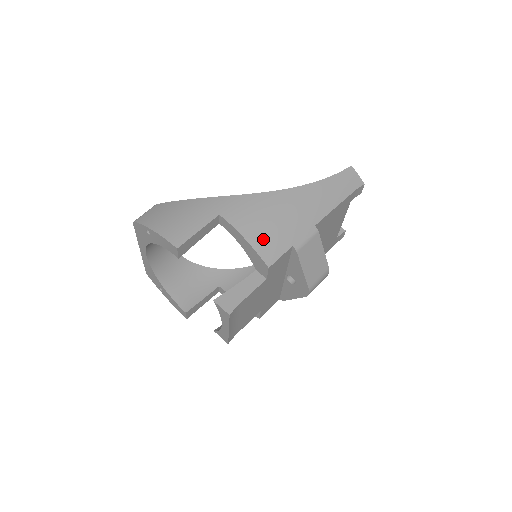
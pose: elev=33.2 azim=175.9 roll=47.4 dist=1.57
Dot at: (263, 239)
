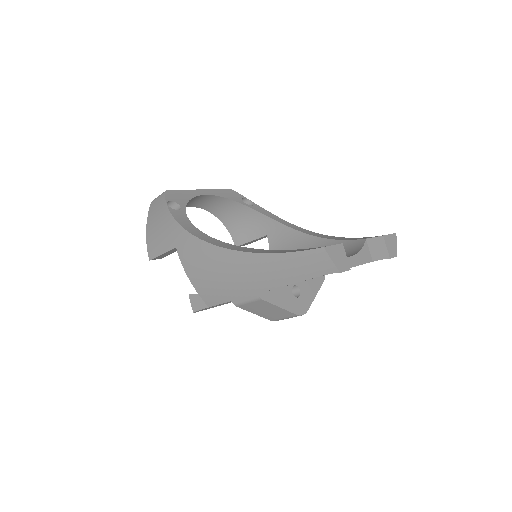
Dot at: (203, 286)
